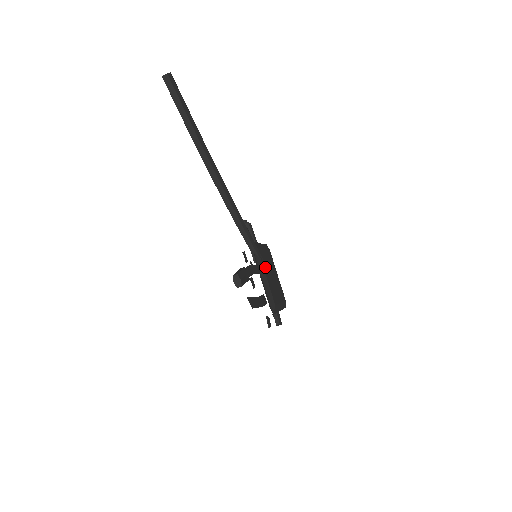
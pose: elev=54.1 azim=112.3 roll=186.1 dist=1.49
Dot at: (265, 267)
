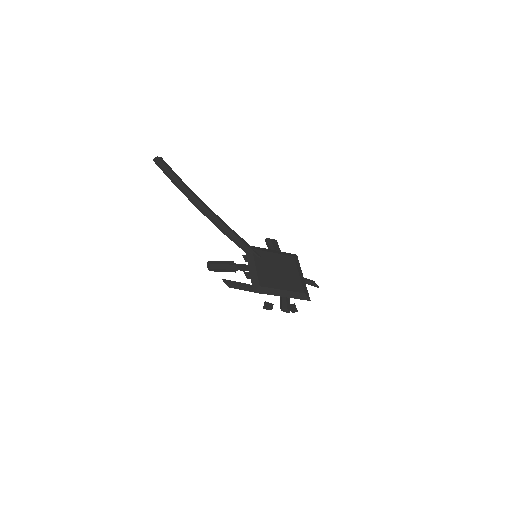
Dot at: (261, 262)
